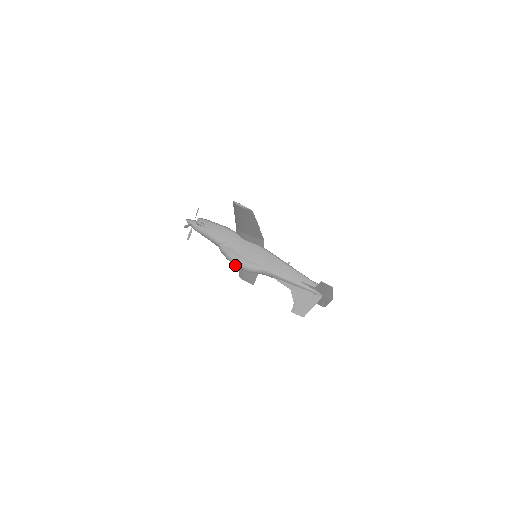
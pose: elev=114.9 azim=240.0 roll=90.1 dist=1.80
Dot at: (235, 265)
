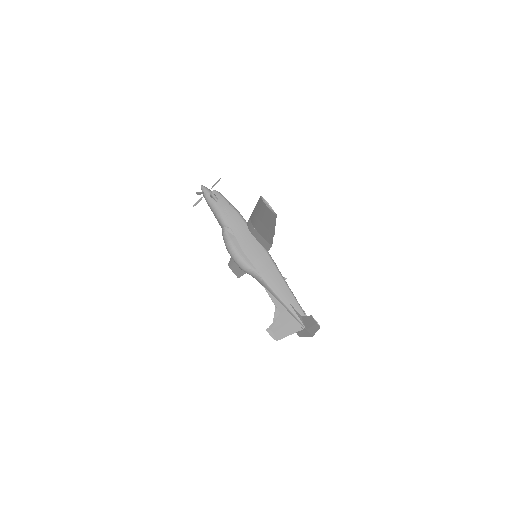
Dot at: (231, 256)
